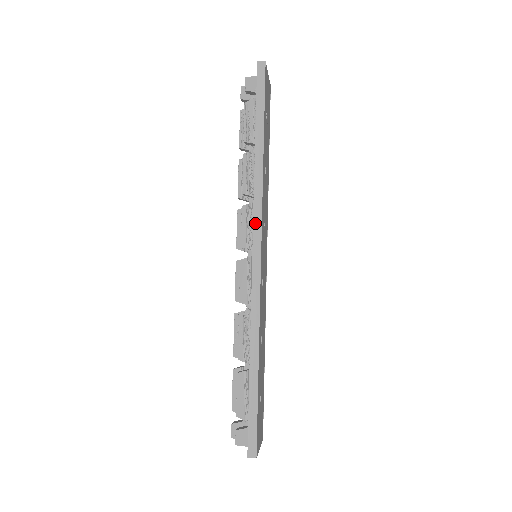
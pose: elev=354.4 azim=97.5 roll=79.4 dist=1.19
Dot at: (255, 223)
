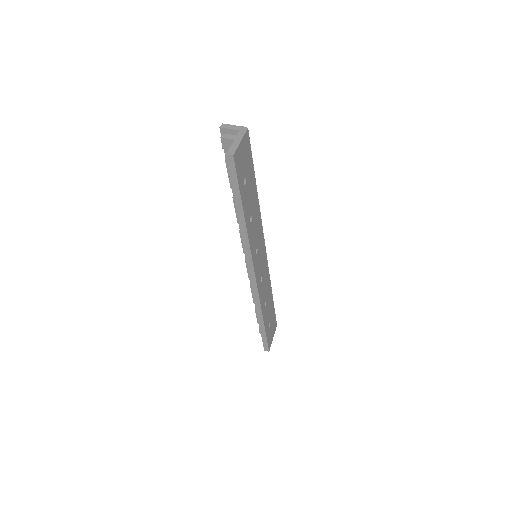
Dot at: (248, 261)
